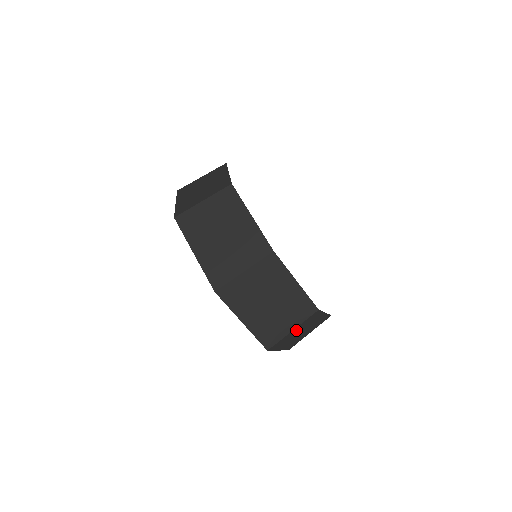
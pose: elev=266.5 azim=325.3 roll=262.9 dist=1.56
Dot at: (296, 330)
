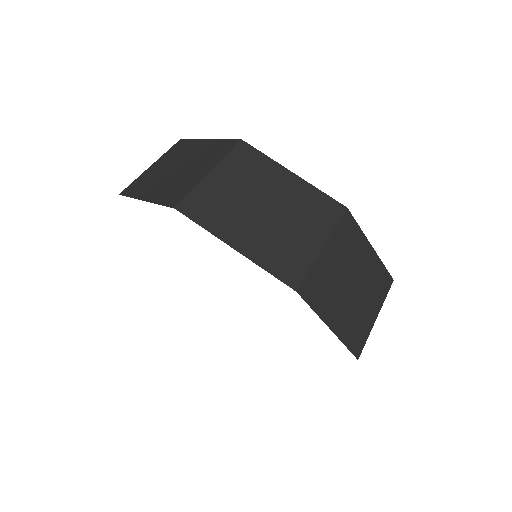
Dot at: occluded
